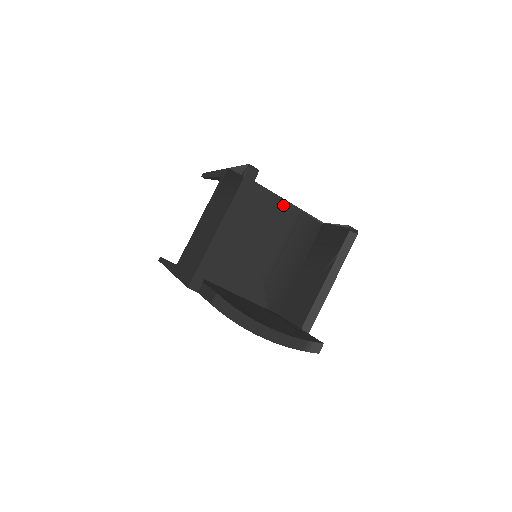
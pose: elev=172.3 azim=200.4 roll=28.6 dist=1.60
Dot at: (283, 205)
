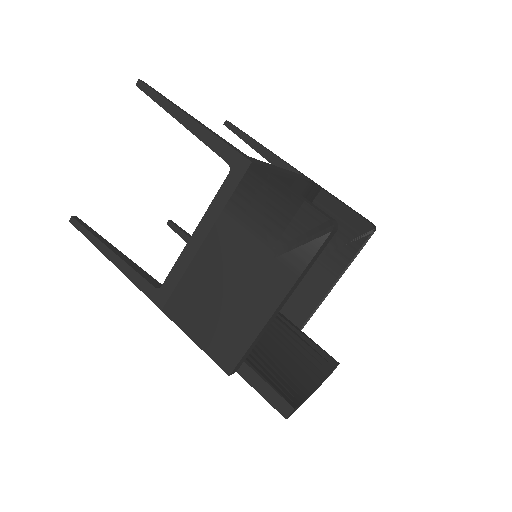
Dot at: (296, 189)
